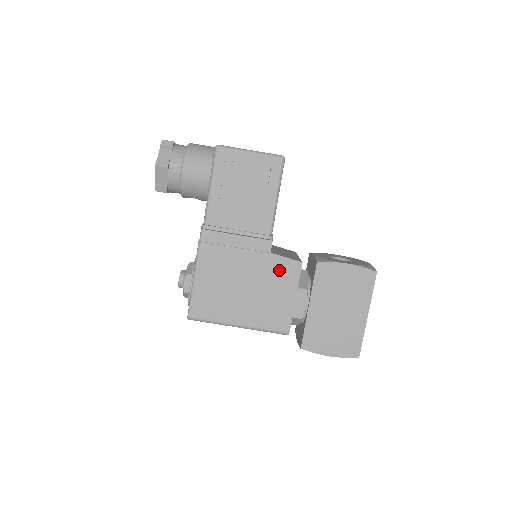
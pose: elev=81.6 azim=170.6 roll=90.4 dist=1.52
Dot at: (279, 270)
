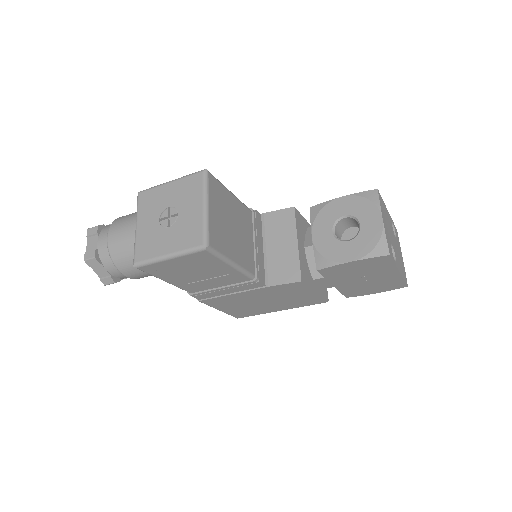
Dot at: (284, 290)
